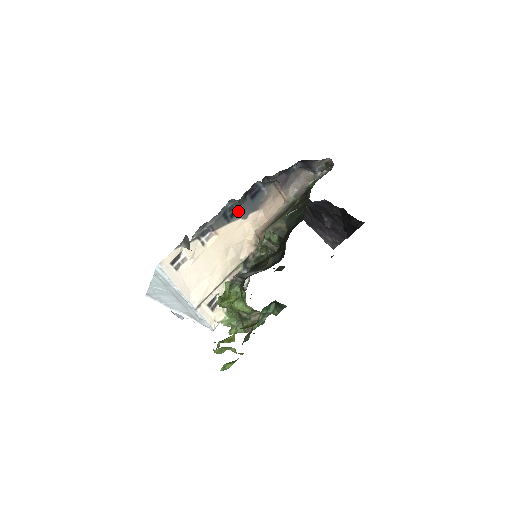
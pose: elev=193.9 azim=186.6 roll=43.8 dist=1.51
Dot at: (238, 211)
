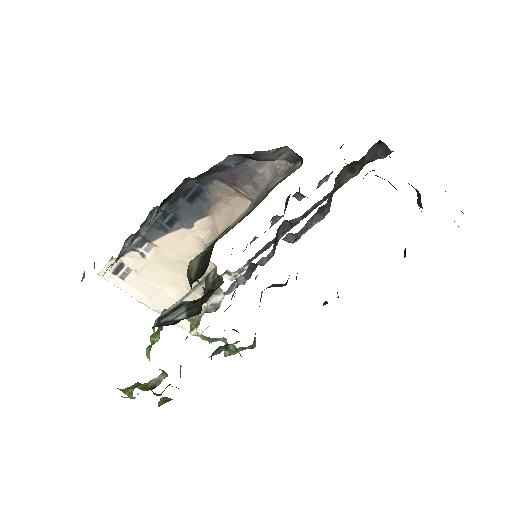
Dot at: (178, 217)
